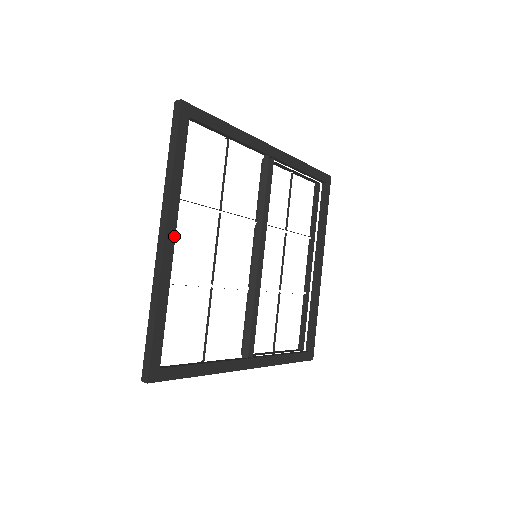
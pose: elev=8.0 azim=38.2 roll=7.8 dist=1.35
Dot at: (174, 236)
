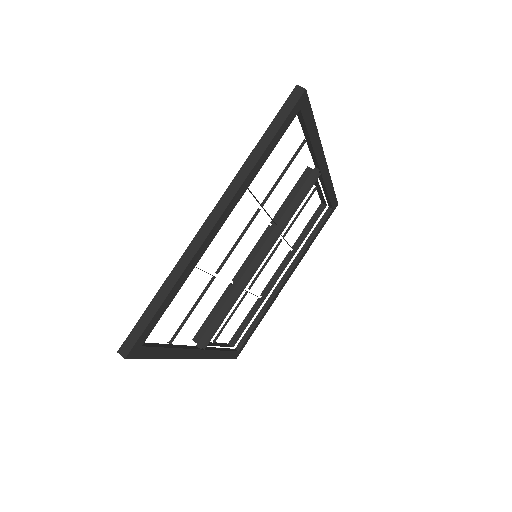
Dot at: (224, 221)
